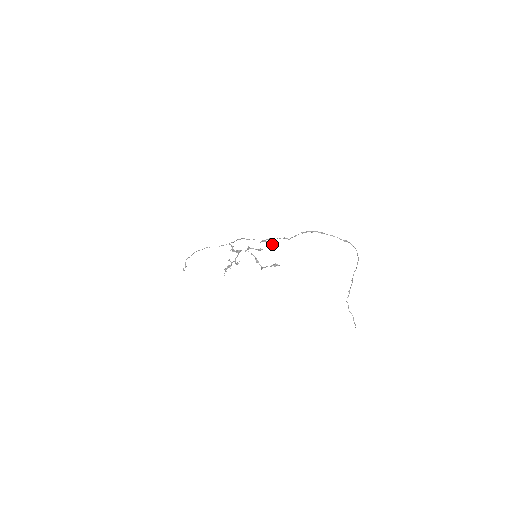
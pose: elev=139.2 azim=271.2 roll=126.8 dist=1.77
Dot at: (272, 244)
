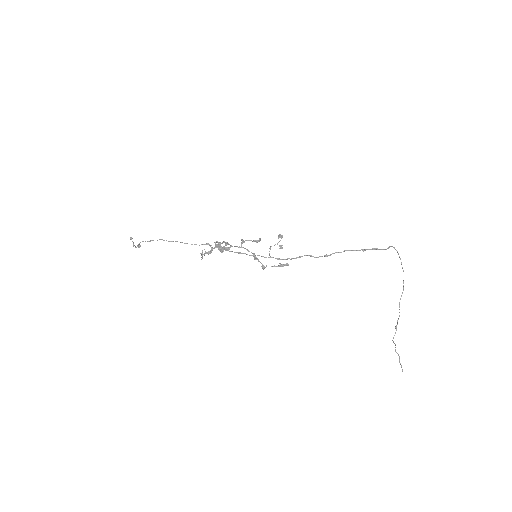
Dot at: occluded
